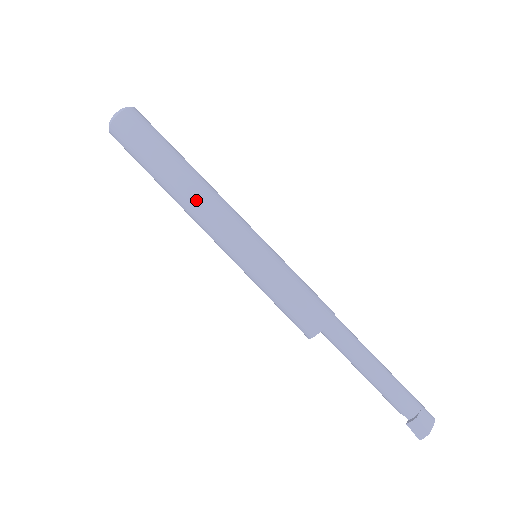
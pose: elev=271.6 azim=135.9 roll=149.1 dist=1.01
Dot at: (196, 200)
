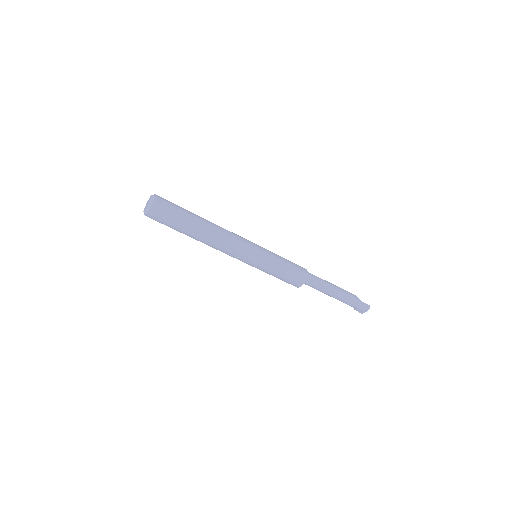
Dot at: (210, 246)
